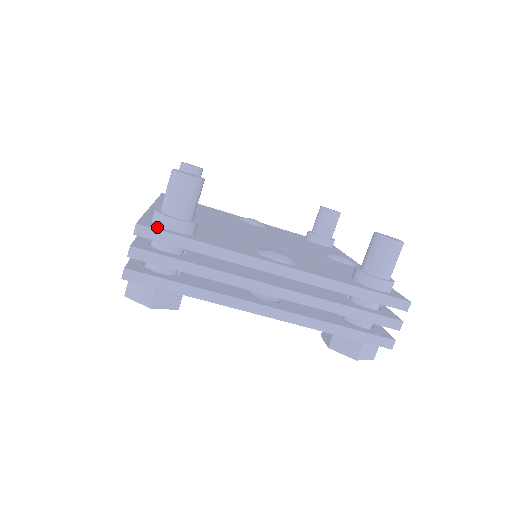
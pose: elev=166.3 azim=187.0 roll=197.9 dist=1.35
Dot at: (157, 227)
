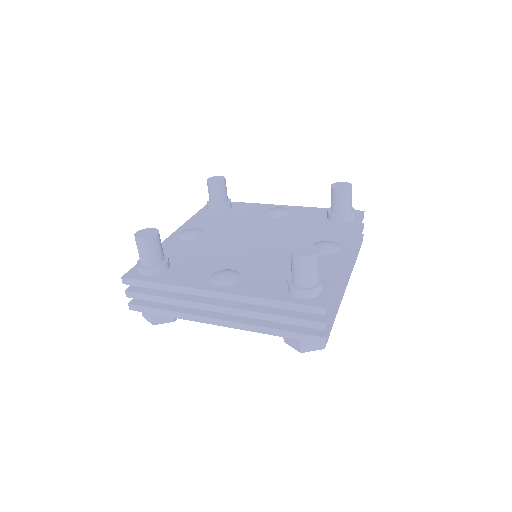
Dot at: (136, 275)
